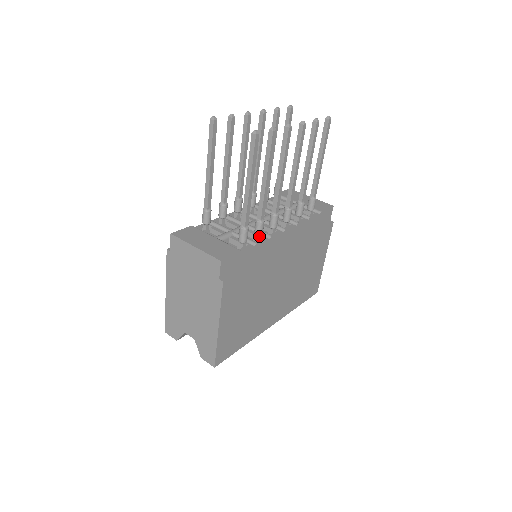
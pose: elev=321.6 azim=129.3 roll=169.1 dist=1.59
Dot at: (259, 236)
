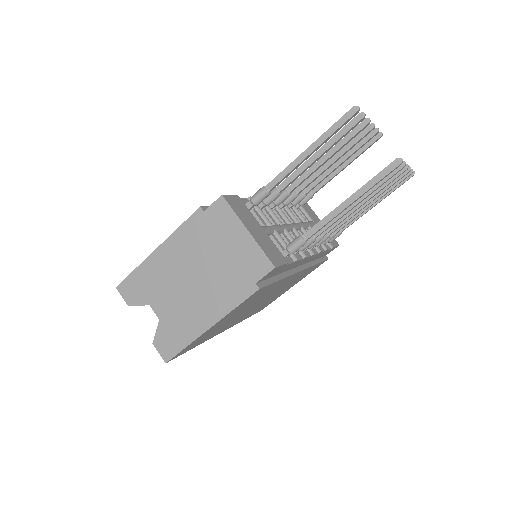
Dot at: occluded
